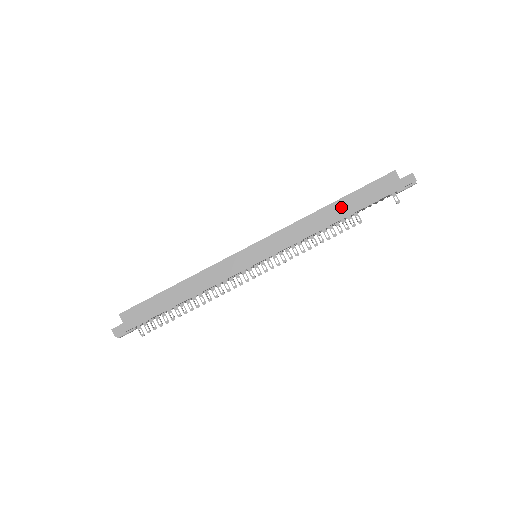
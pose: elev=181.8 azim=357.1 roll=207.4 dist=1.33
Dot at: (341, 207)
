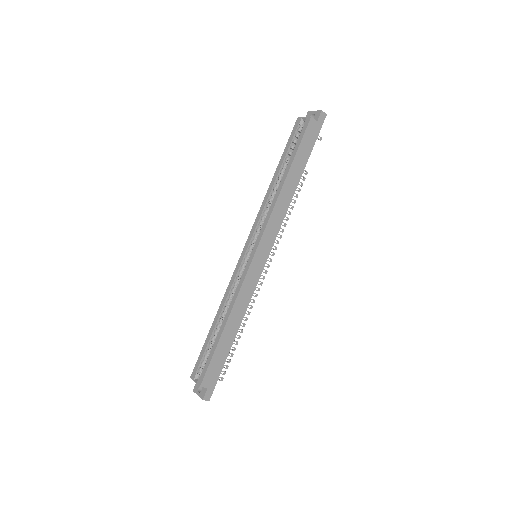
Dot at: (294, 174)
